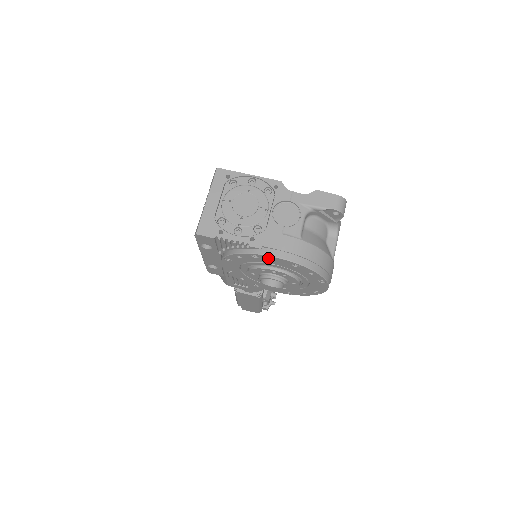
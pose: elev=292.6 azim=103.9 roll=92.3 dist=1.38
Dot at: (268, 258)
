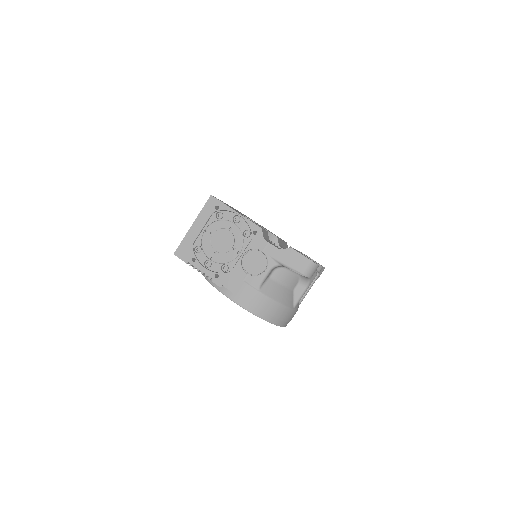
Dot at: (227, 295)
